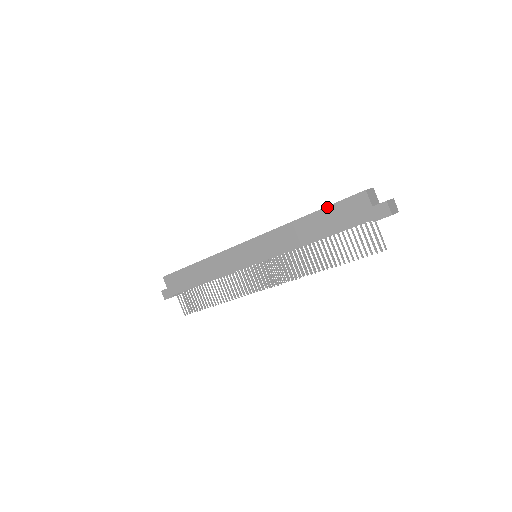
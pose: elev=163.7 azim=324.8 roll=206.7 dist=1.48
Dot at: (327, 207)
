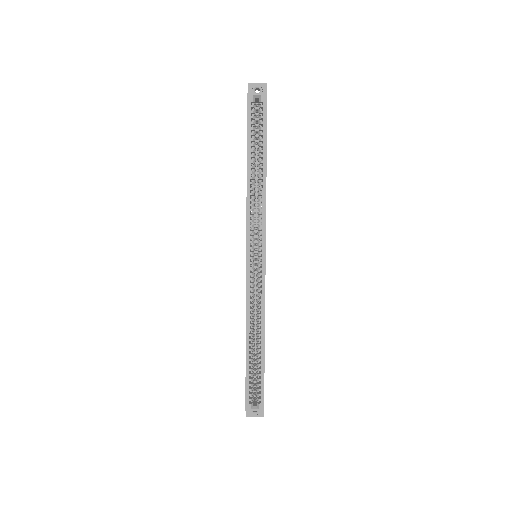
Dot at: occluded
